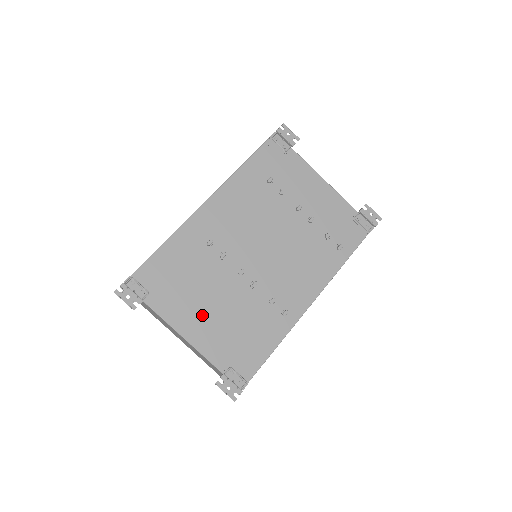
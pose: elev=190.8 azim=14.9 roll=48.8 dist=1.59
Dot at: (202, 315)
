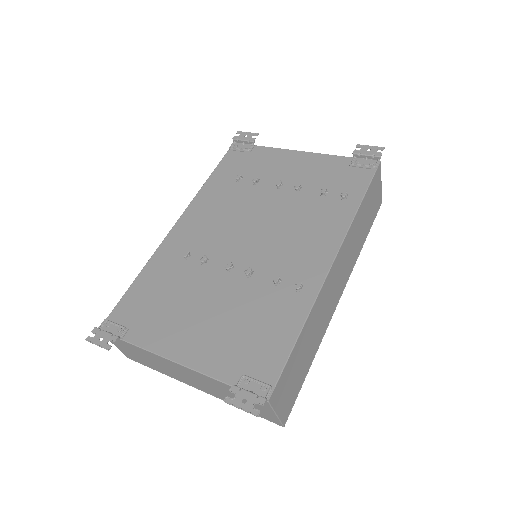
Dot at: (192, 328)
